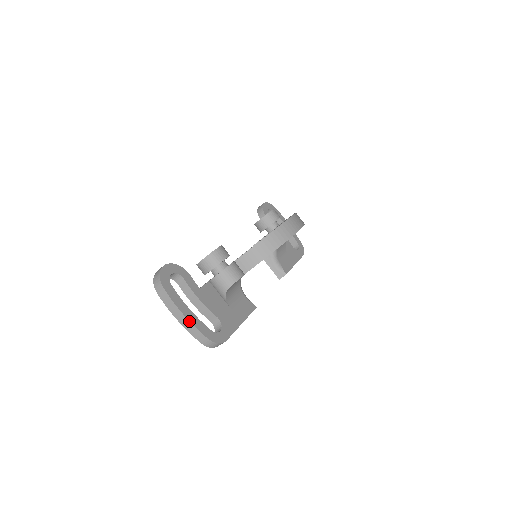
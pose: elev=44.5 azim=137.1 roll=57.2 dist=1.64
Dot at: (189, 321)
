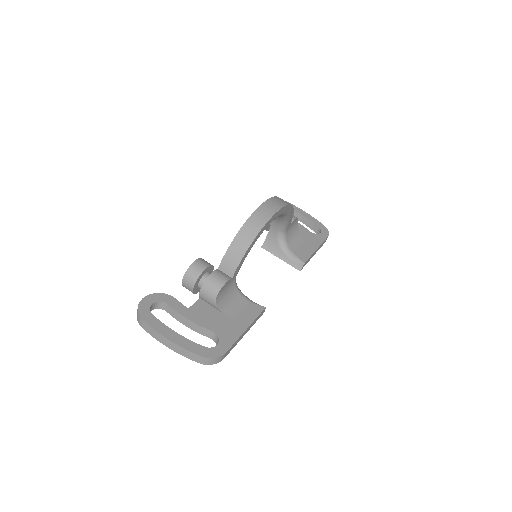
Dot at: (176, 344)
